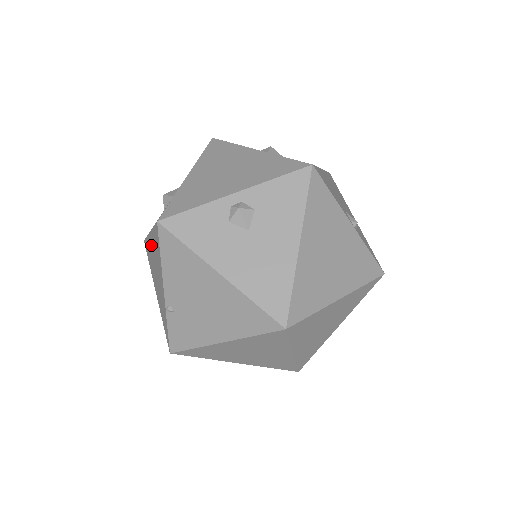
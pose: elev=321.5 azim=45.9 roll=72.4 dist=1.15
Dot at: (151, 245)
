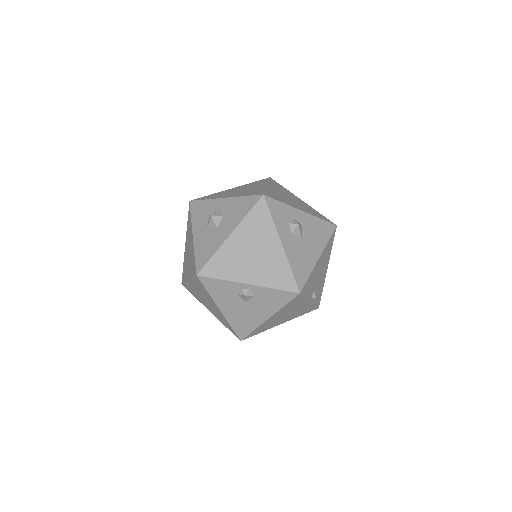
Dot at: (191, 240)
